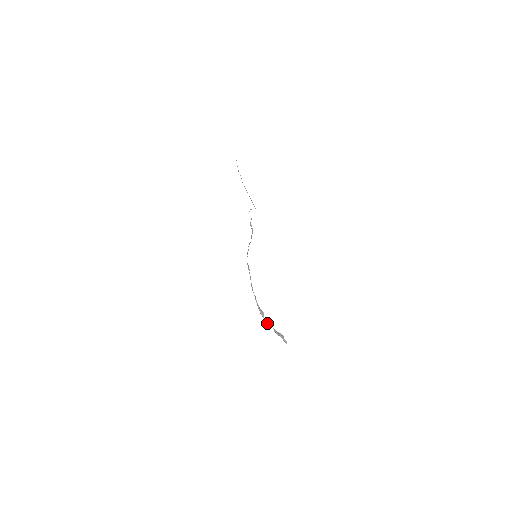
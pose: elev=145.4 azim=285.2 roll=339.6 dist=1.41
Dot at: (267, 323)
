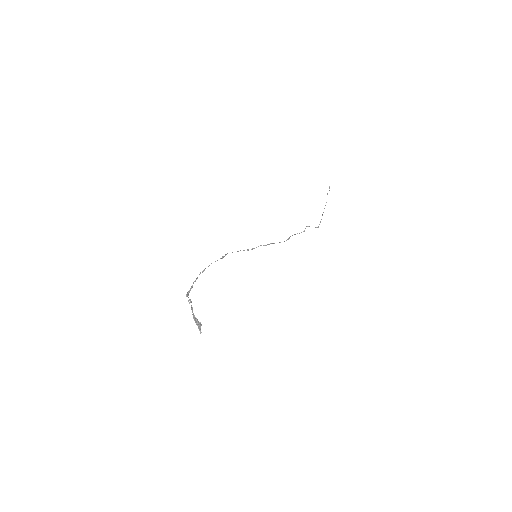
Dot at: occluded
